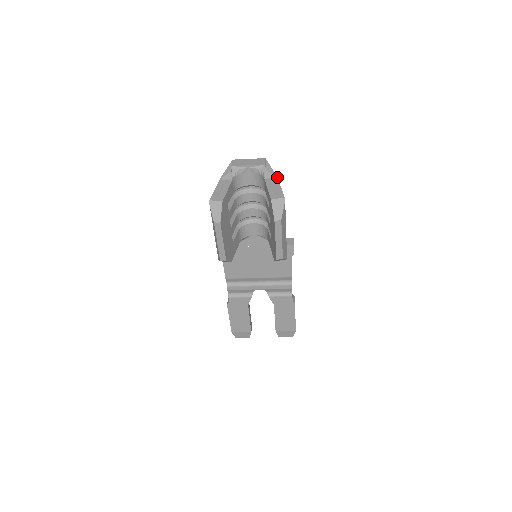
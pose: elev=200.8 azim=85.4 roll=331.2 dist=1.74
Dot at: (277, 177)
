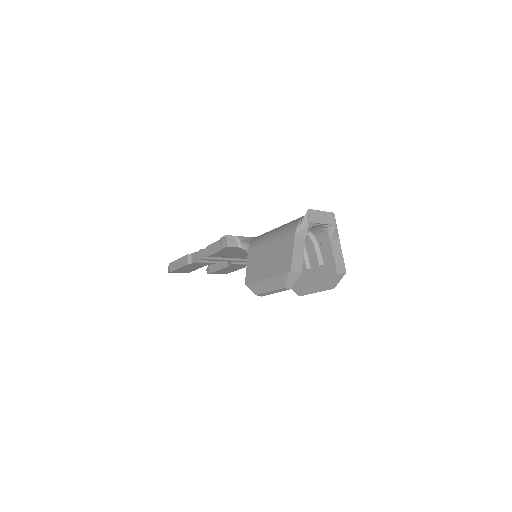
Dot at: occluded
